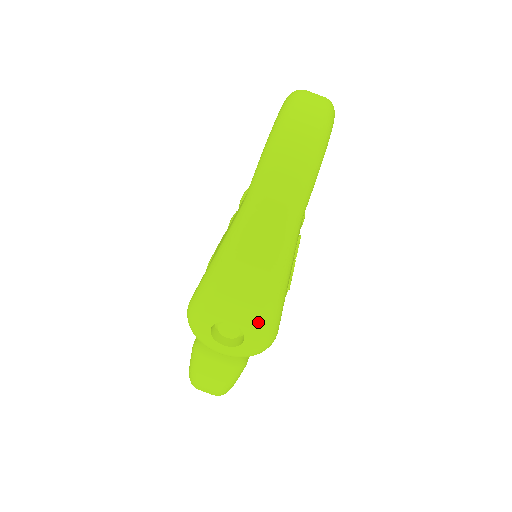
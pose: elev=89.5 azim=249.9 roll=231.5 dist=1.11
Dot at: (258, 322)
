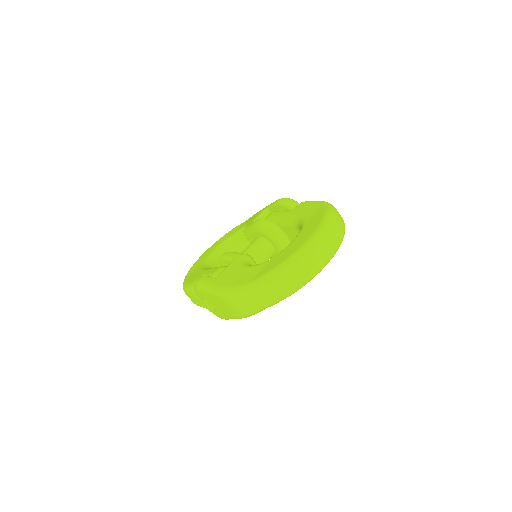
Dot at: (224, 315)
